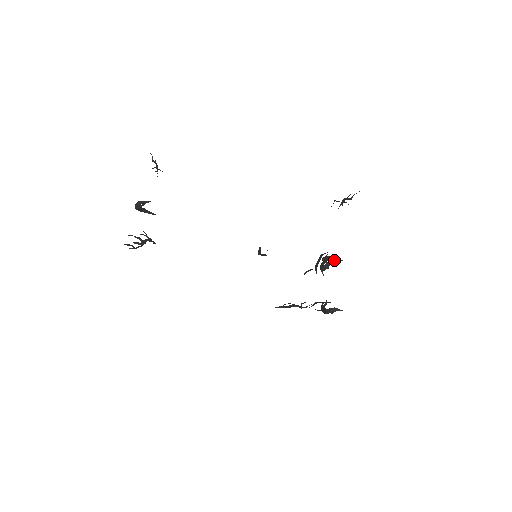
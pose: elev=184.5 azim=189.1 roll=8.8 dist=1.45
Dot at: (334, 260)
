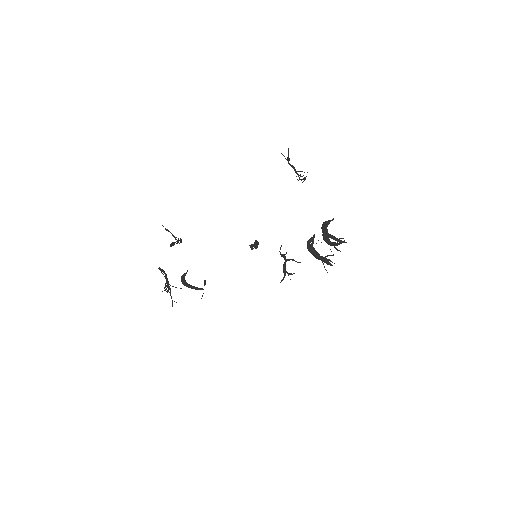
Dot at: (327, 224)
